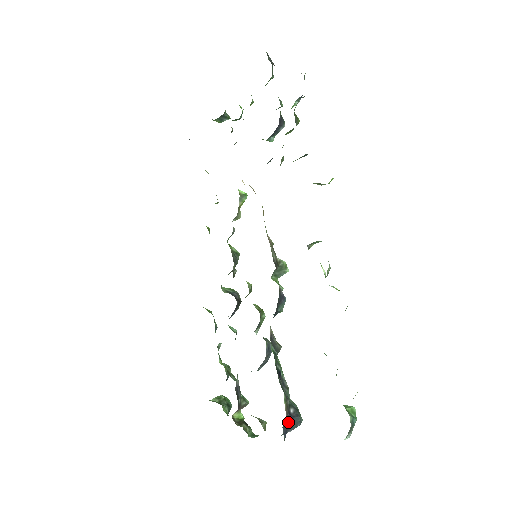
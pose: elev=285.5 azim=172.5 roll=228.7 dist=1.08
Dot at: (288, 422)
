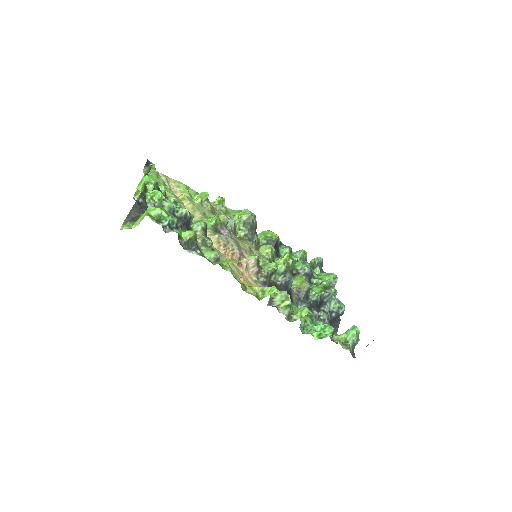
Dot at: (335, 319)
